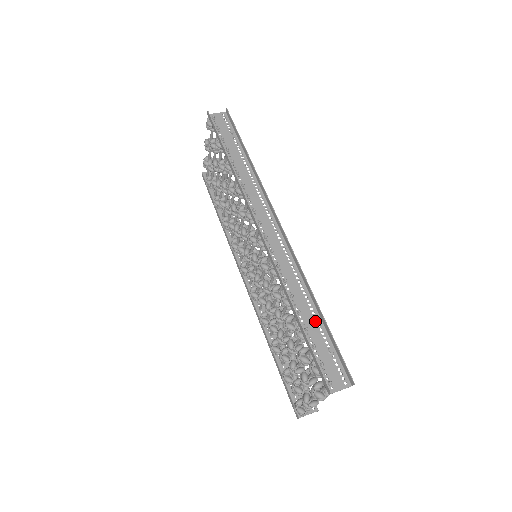
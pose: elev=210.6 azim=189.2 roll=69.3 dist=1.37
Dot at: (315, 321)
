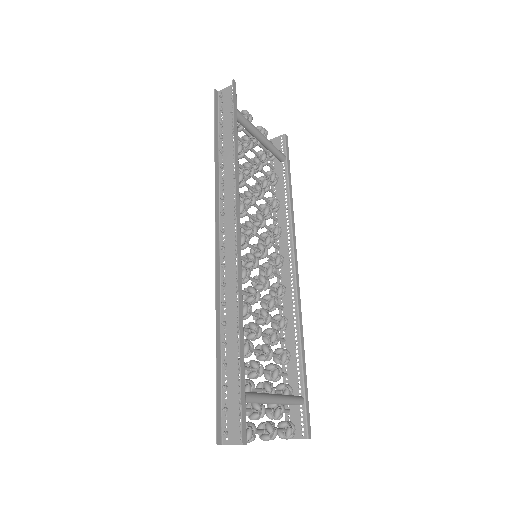
Dot at: (237, 357)
